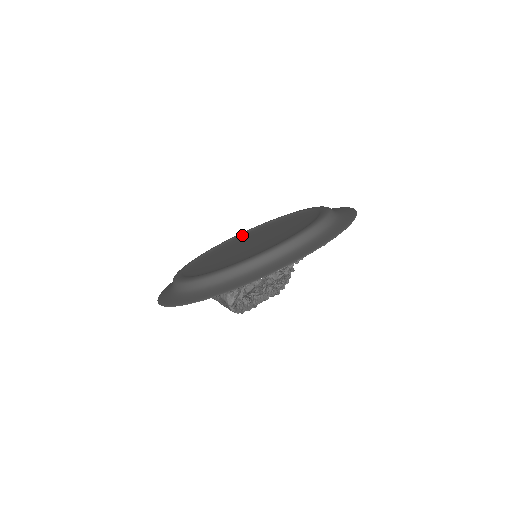
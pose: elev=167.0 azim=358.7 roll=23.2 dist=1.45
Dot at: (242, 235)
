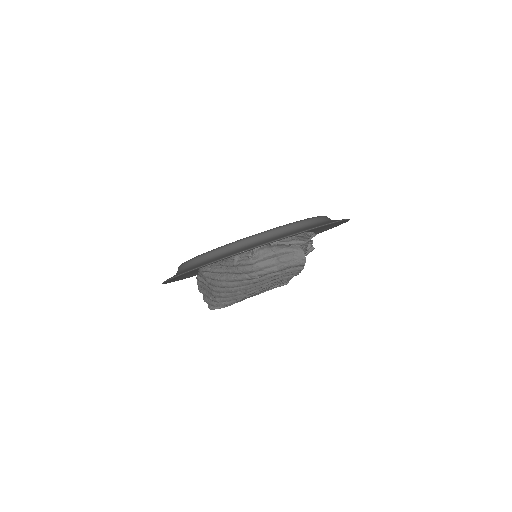
Dot at: occluded
